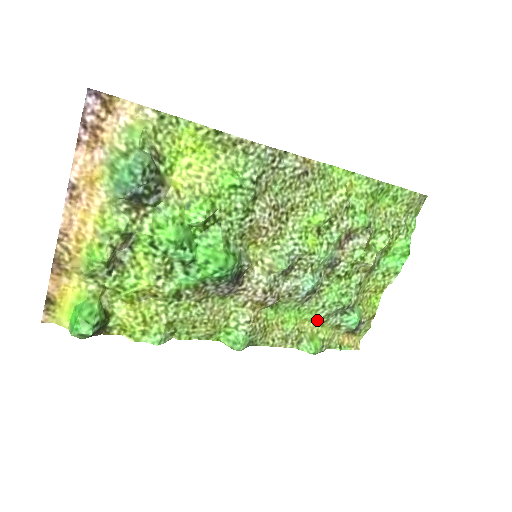
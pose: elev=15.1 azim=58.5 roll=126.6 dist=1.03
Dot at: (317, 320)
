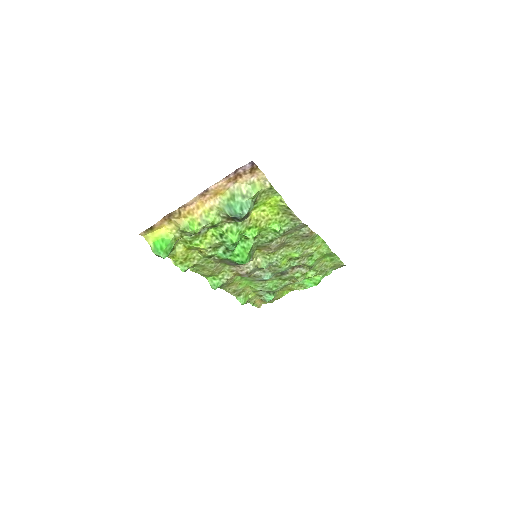
Dot at: (255, 289)
